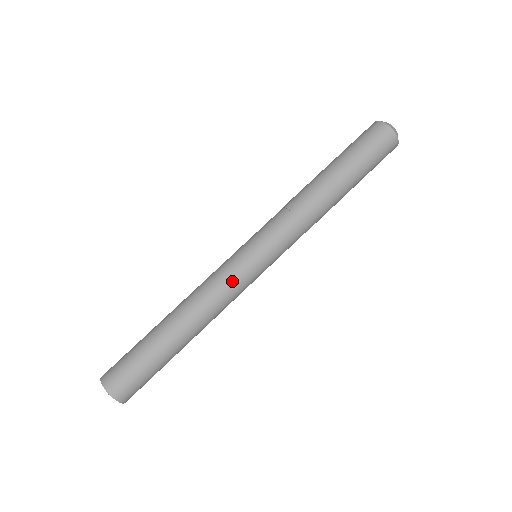
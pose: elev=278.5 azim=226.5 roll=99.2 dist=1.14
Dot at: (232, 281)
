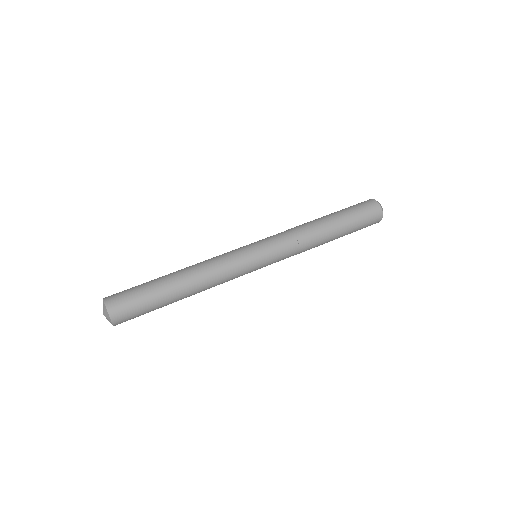
Dot at: (234, 264)
